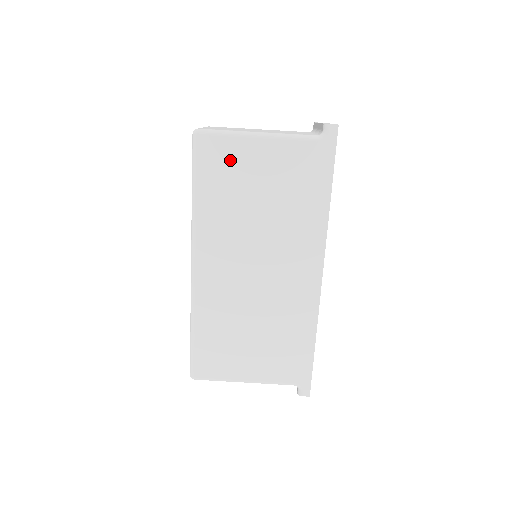
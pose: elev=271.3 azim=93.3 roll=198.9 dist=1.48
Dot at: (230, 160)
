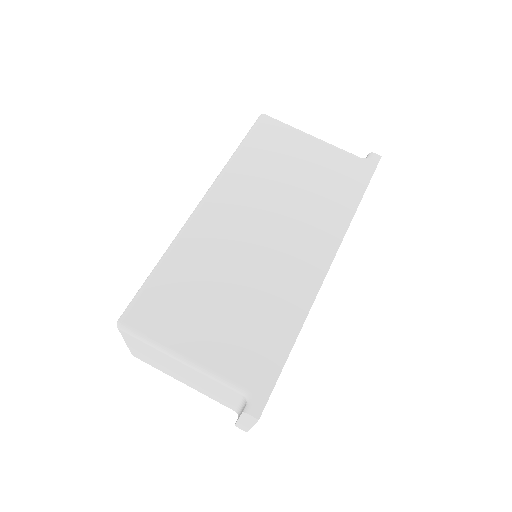
Dot at: (282, 141)
